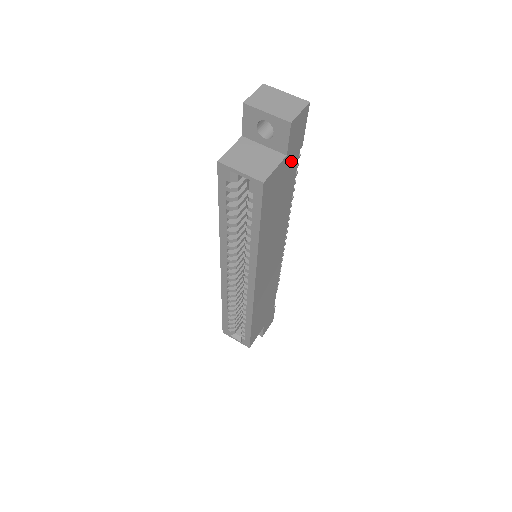
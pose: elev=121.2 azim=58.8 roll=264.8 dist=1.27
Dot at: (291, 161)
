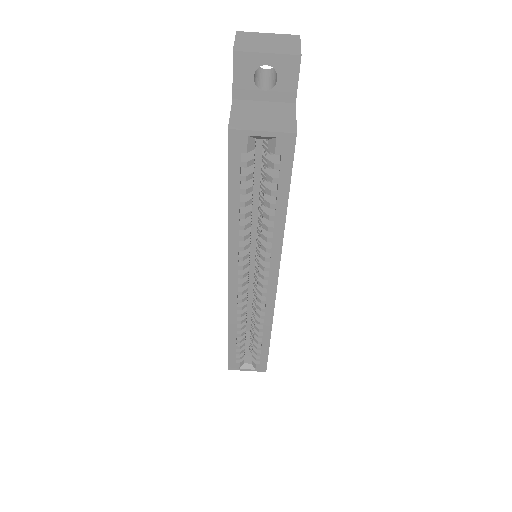
Dot at: occluded
